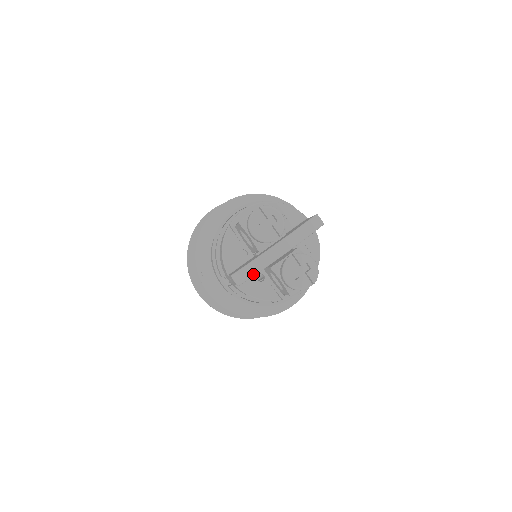
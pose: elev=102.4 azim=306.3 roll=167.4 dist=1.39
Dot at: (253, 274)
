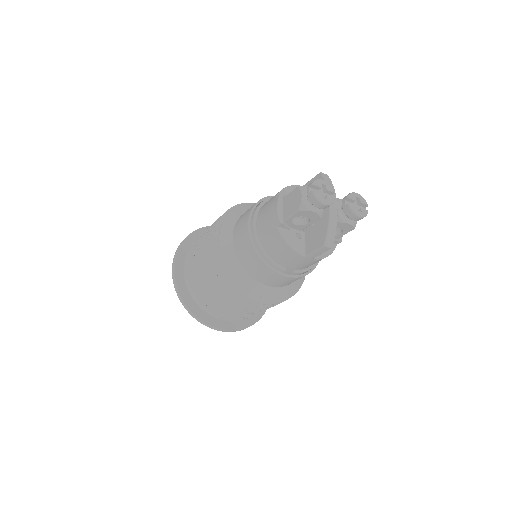
Dot at: (335, 232)
